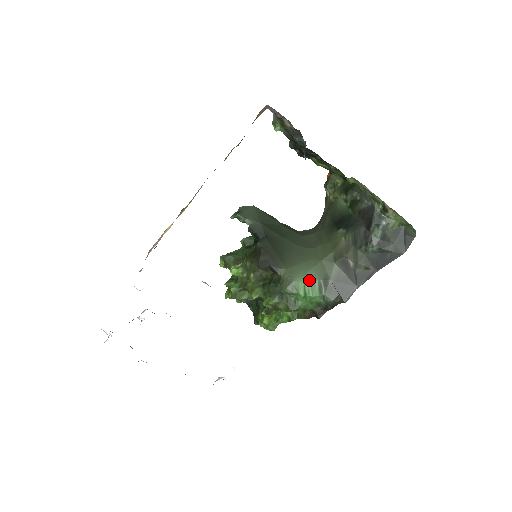
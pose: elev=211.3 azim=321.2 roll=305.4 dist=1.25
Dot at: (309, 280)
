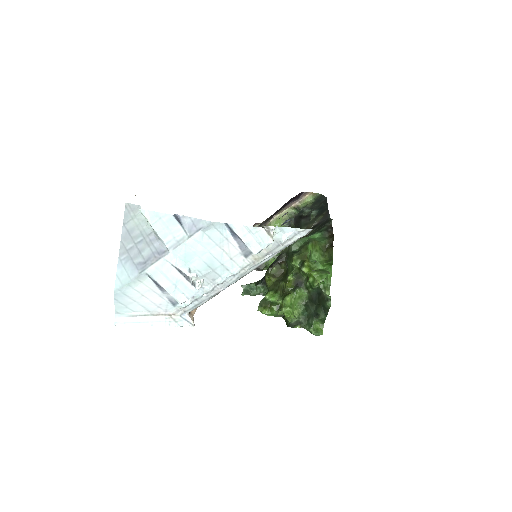
Dot at: occluded
